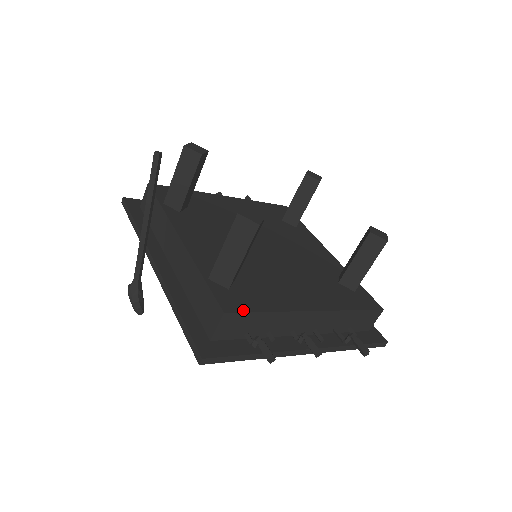
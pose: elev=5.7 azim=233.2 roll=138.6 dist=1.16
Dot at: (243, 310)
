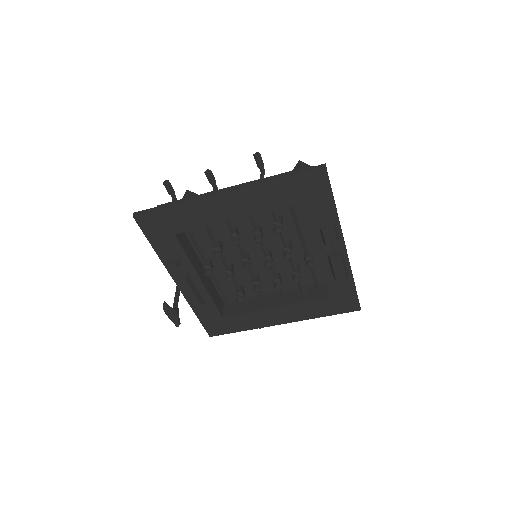
Dot at: occluded
